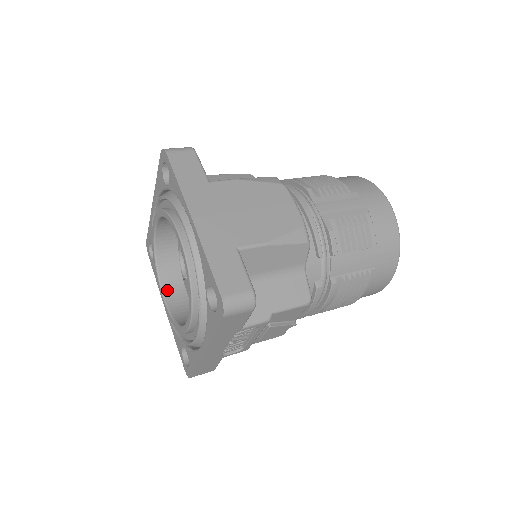
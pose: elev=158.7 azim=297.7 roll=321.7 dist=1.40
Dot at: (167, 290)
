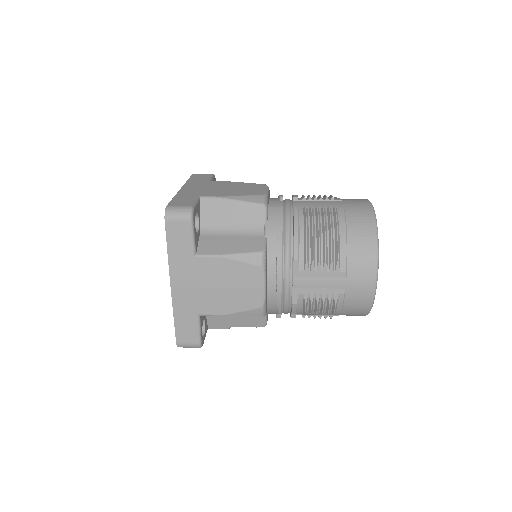
Dot at: occluded
